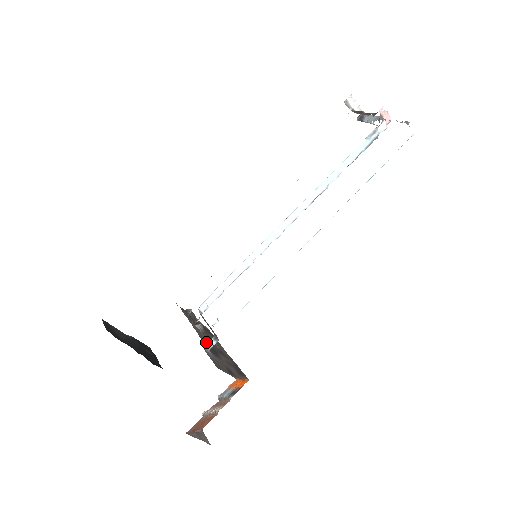
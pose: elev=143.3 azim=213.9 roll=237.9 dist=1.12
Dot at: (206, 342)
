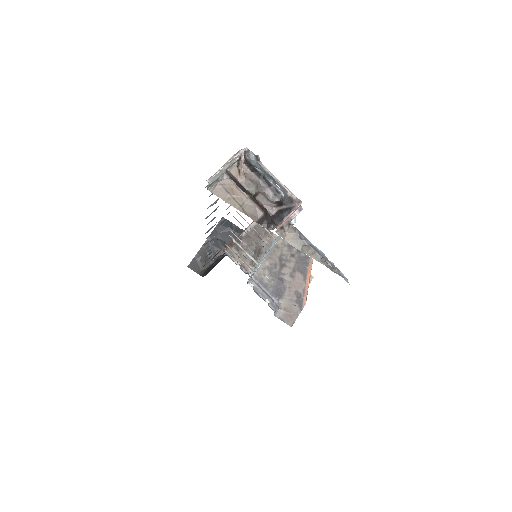
Dot at: (269, 282)
